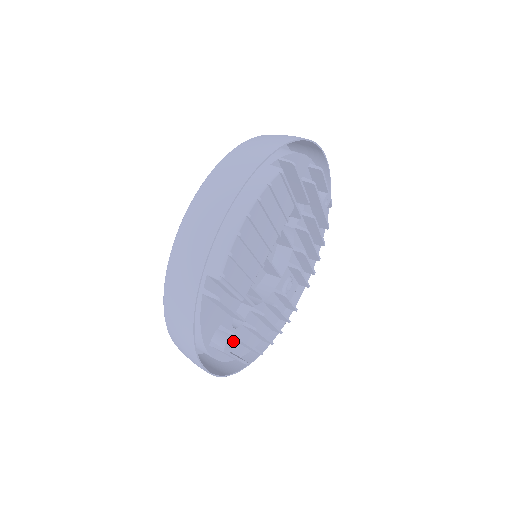
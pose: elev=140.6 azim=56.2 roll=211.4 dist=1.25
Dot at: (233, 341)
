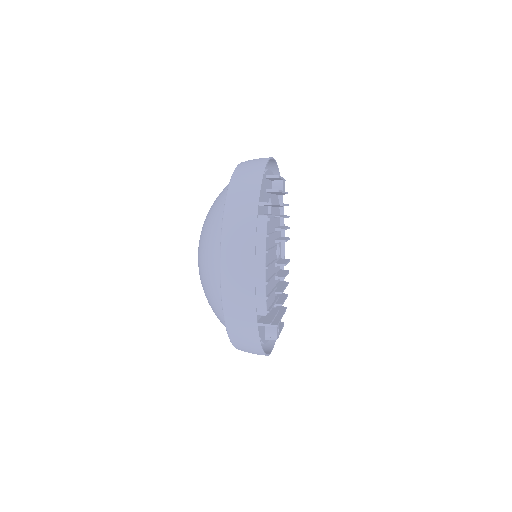
Dot at: (278, 328)
